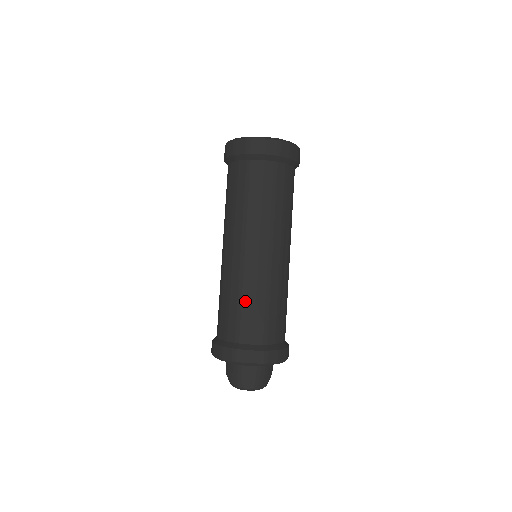
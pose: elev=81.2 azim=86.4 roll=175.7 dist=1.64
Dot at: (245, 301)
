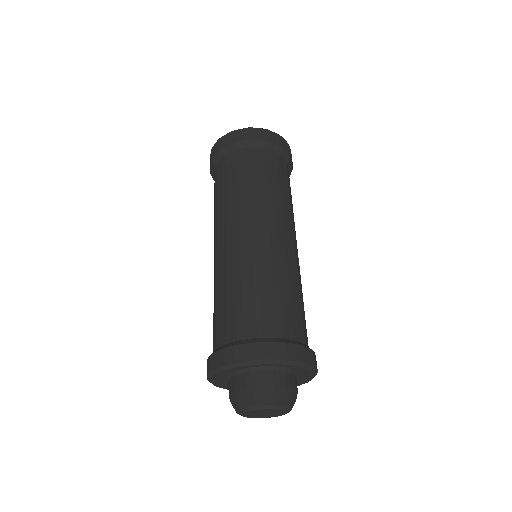
Dot at: (246, 285)
